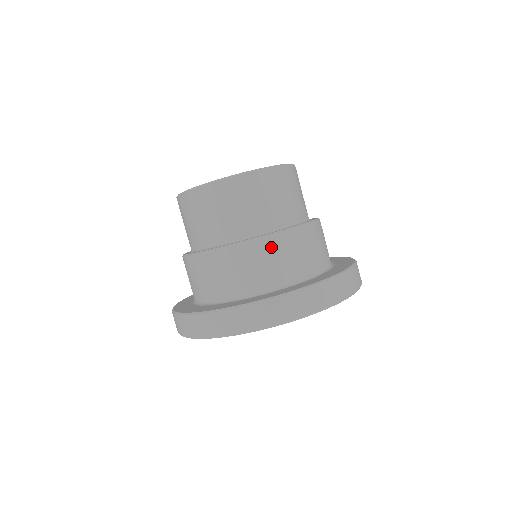
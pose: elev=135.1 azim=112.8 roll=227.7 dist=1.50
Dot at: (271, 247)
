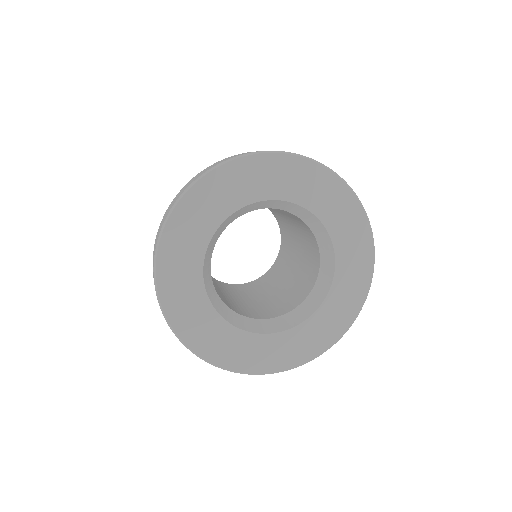
Dot at: occluded
